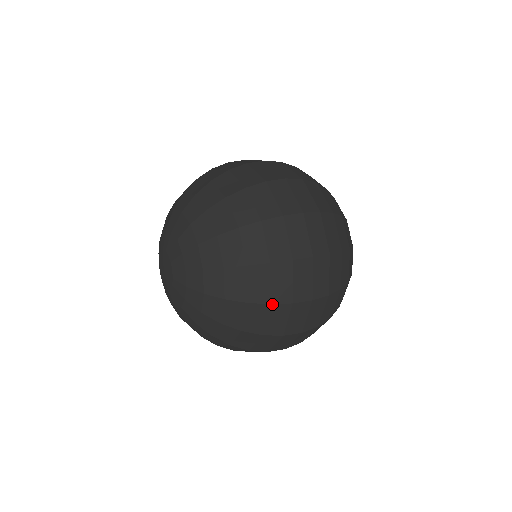
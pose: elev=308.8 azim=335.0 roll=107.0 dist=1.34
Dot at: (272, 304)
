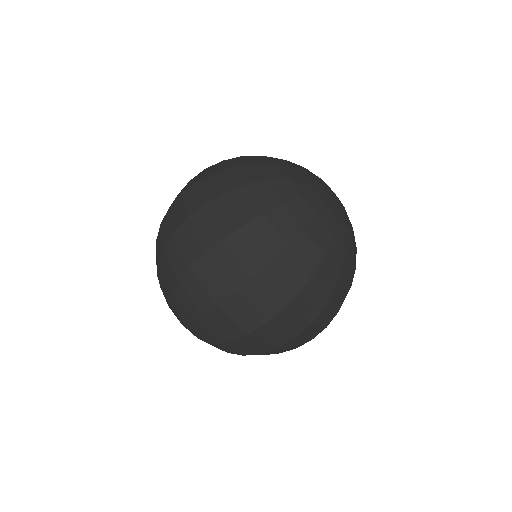
Dot at: (179, 280)
